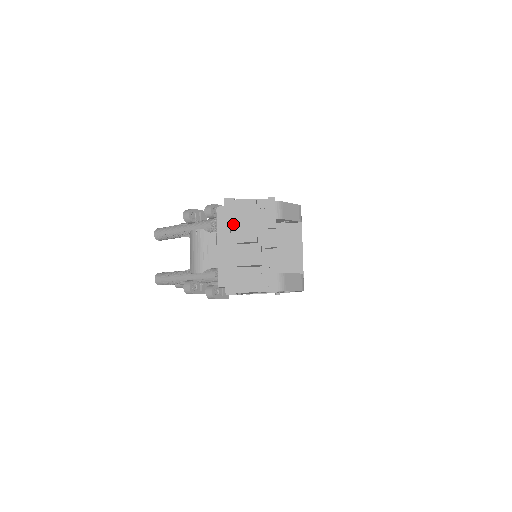
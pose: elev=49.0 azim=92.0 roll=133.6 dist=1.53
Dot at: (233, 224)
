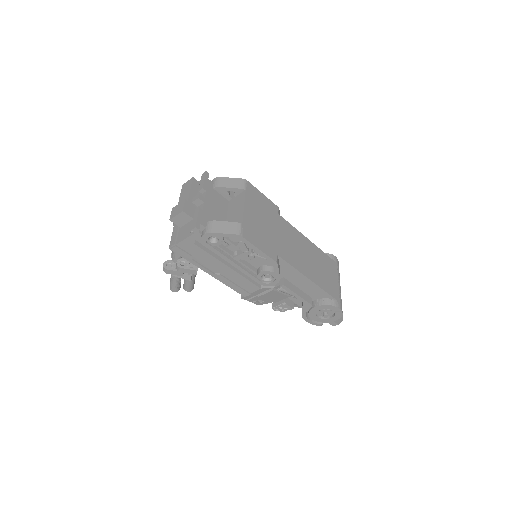
Dot at: occluded
